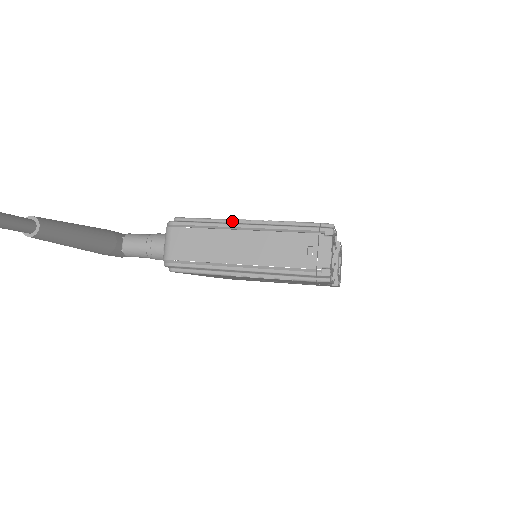
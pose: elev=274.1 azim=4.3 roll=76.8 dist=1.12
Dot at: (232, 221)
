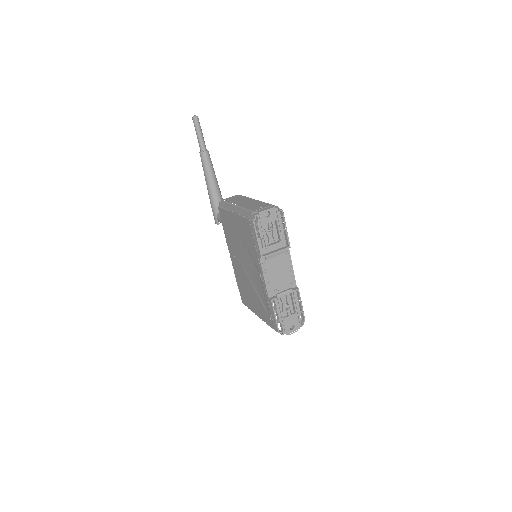
Dot at: occluded
